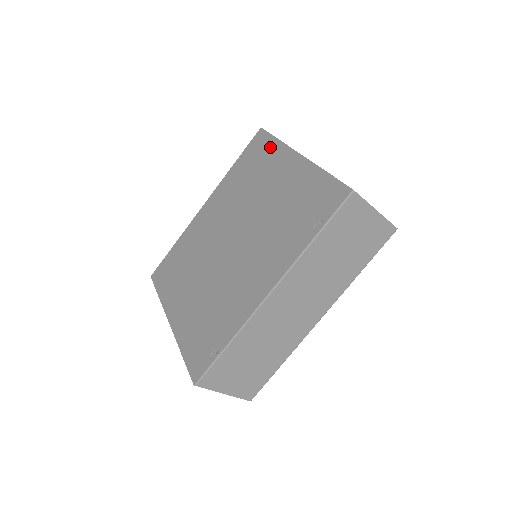
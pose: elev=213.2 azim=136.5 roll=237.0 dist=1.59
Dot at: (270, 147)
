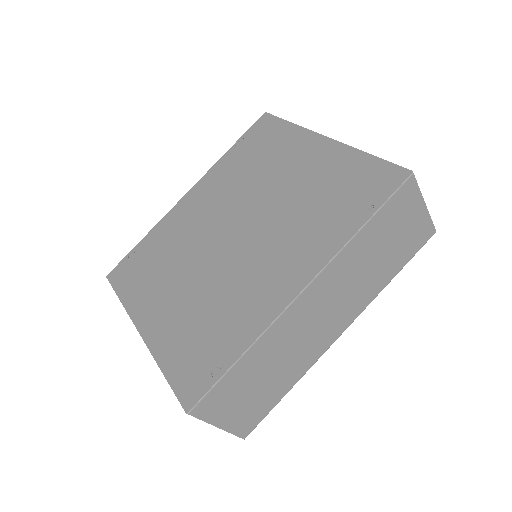
Dot at: (282, 131)
